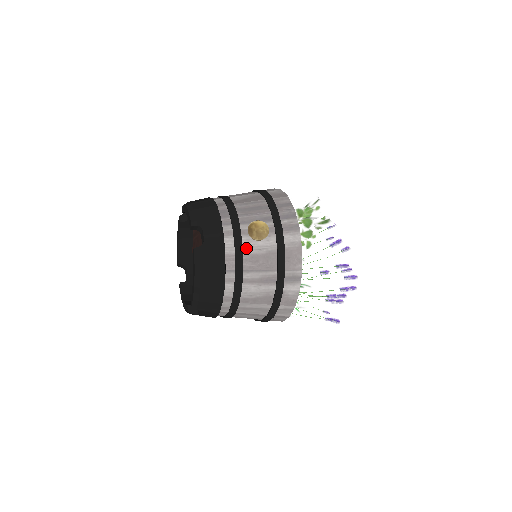
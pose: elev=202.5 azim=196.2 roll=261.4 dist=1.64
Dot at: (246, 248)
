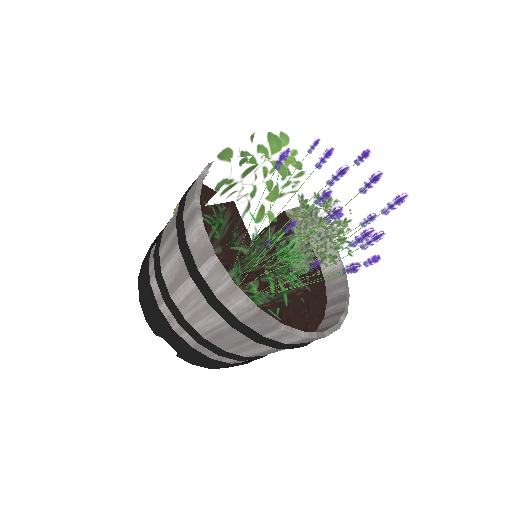
Dot at: (166, 227)
